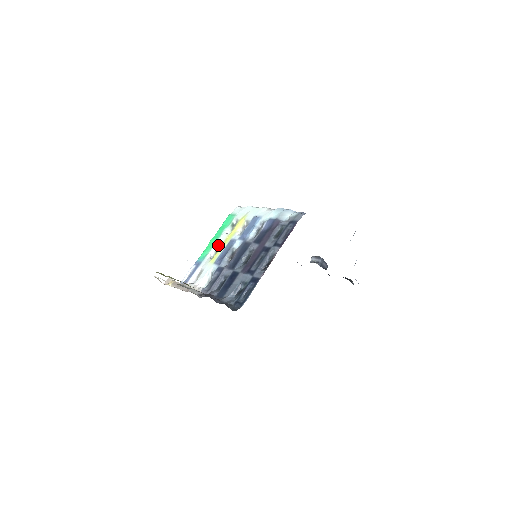
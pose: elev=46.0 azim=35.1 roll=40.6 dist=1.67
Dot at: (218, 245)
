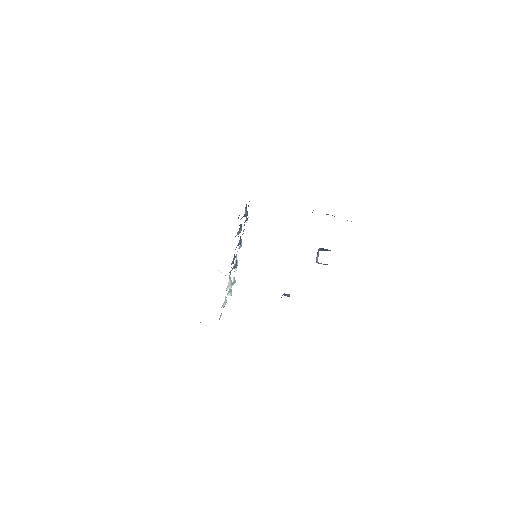
Dot at: occluded
